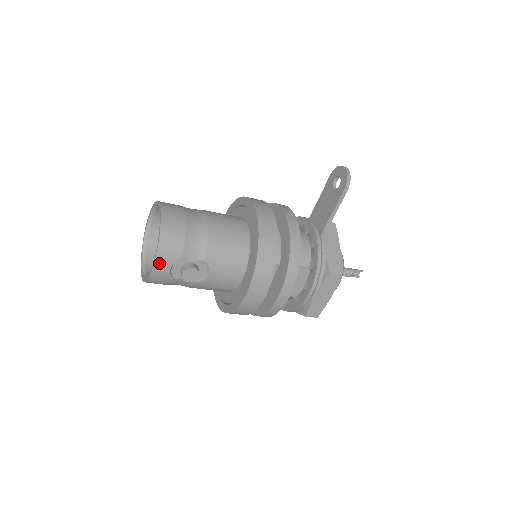
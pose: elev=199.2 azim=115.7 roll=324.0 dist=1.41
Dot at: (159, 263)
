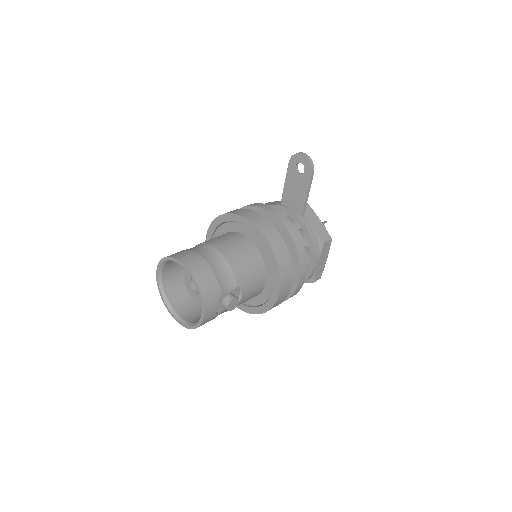
Dot at: (207, 310)
